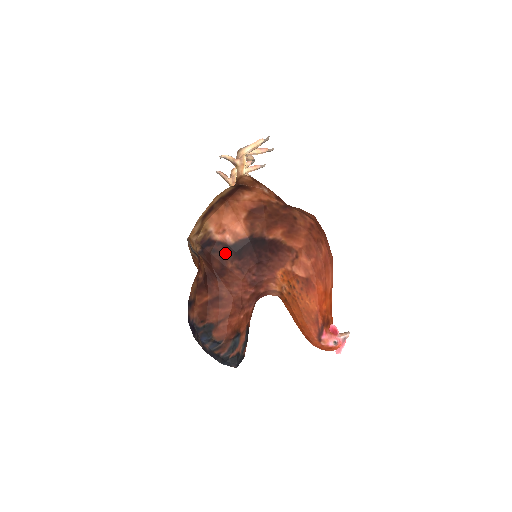
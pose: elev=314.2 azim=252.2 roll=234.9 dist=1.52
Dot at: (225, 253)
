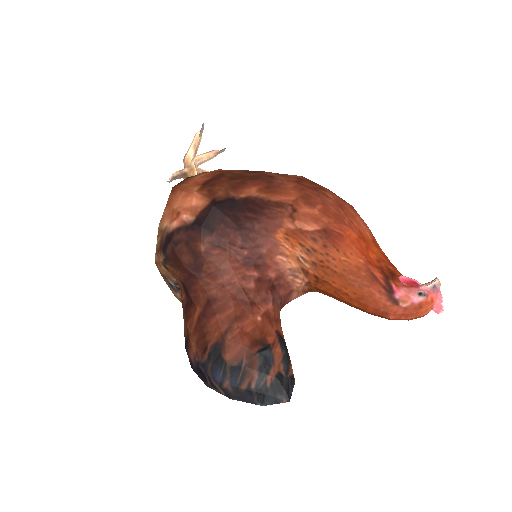
Dot at: (190, 237)
